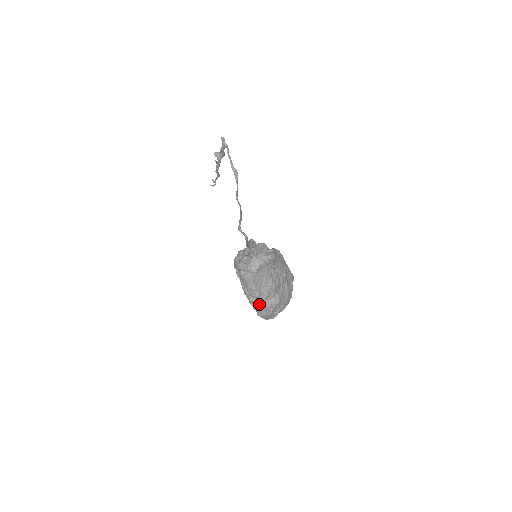
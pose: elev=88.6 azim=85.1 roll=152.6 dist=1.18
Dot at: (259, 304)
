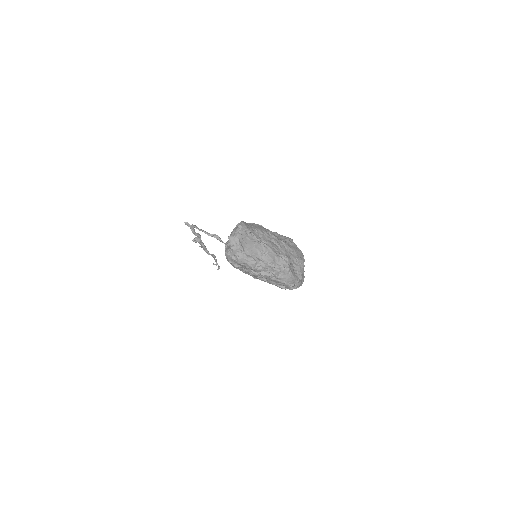
Dot at: (272, 272)
